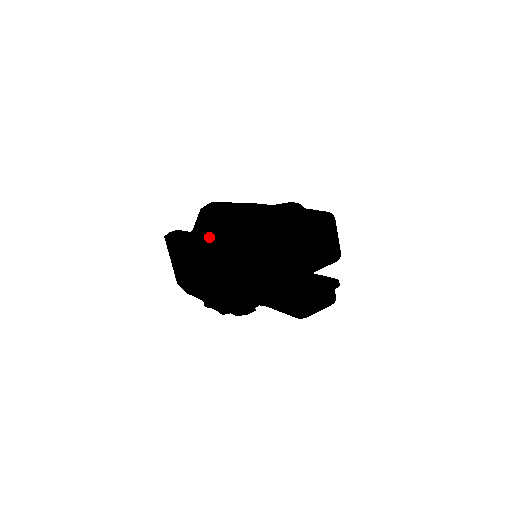
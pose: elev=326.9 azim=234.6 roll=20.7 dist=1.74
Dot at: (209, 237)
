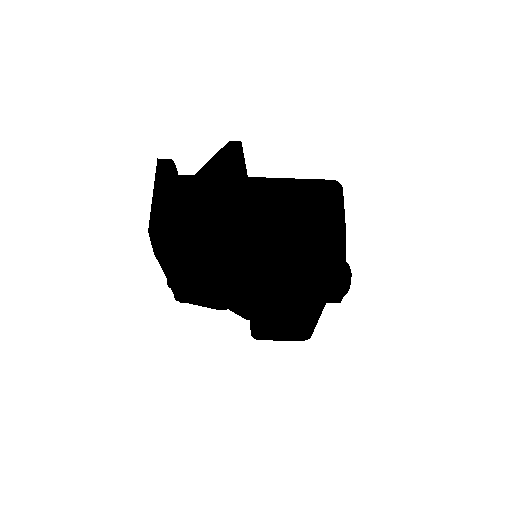
Dot at: occluded
